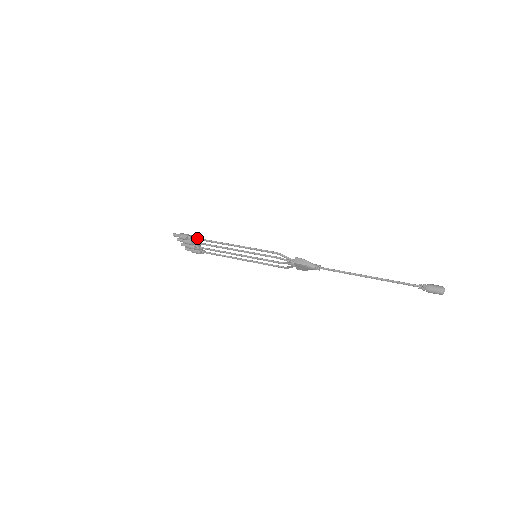
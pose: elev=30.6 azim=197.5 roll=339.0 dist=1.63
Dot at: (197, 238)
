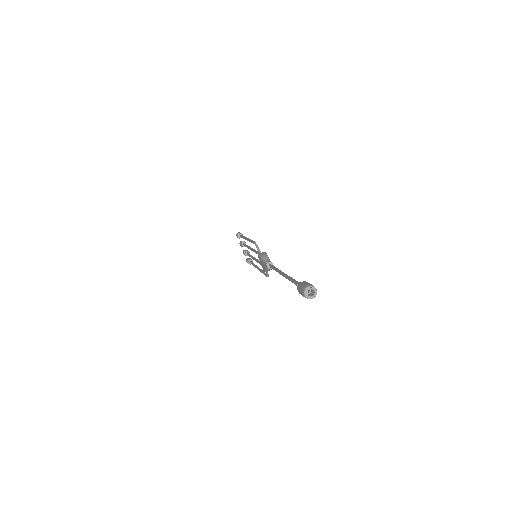
Dot at: occluded
